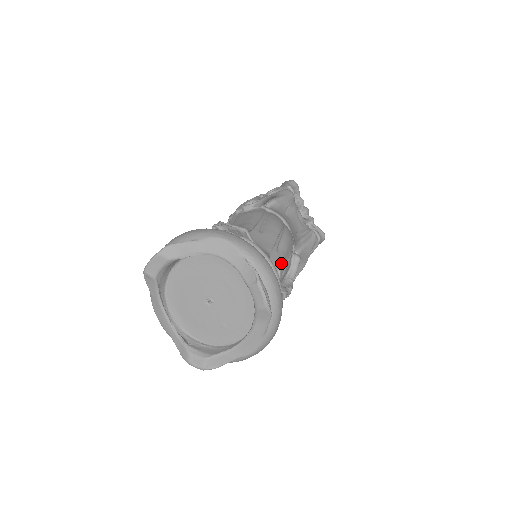
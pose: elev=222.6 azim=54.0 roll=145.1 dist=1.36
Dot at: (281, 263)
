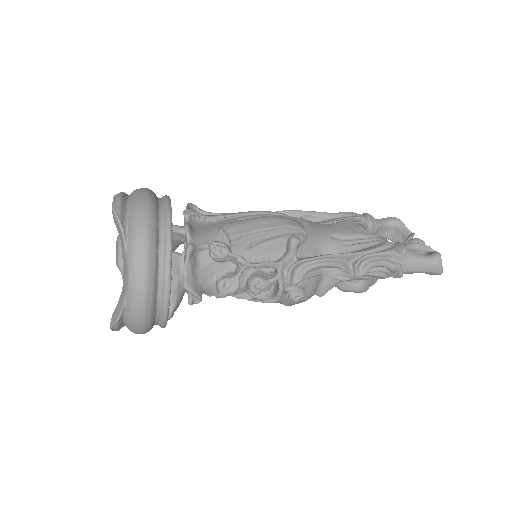
Dot at: (232, 227)
